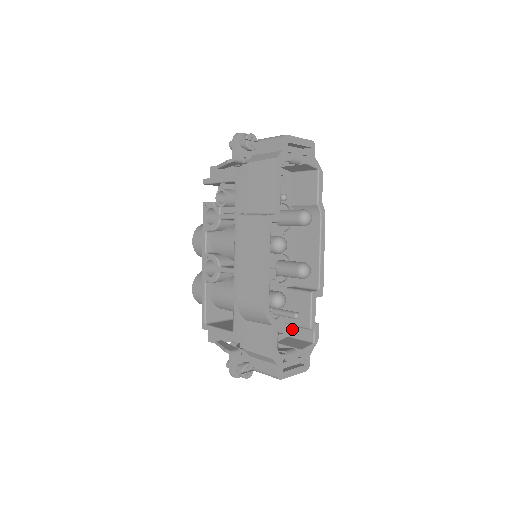
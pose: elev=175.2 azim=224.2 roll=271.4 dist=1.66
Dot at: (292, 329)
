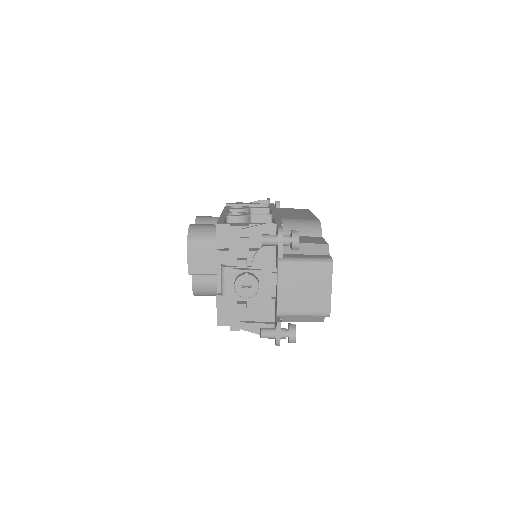
Dot at: occluded
